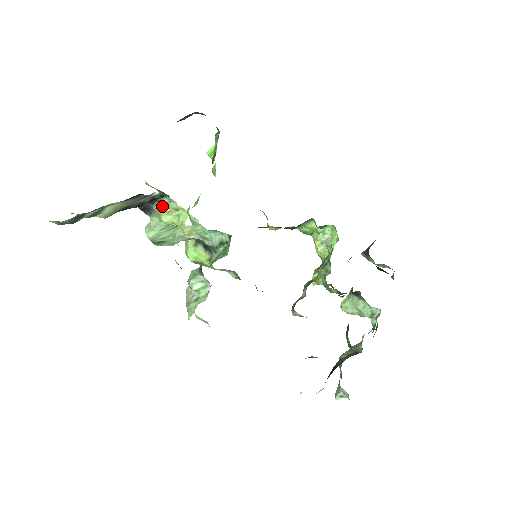
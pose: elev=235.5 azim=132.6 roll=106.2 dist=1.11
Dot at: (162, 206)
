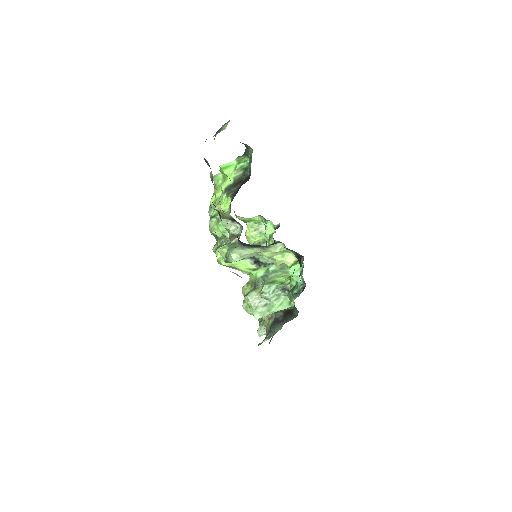
Dot at: (274, 248)
